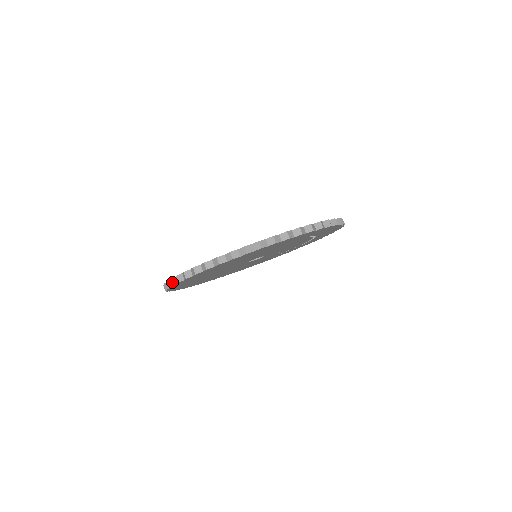
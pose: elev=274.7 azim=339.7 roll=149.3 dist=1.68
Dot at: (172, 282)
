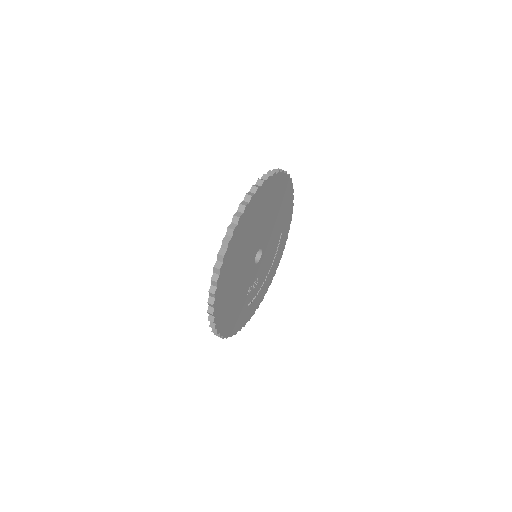
Dot at: (250, 194)
